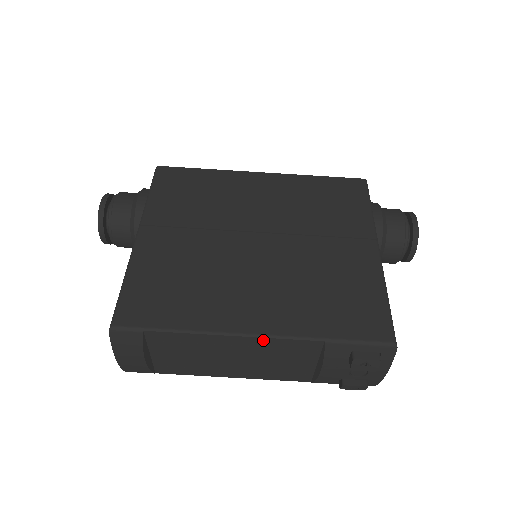
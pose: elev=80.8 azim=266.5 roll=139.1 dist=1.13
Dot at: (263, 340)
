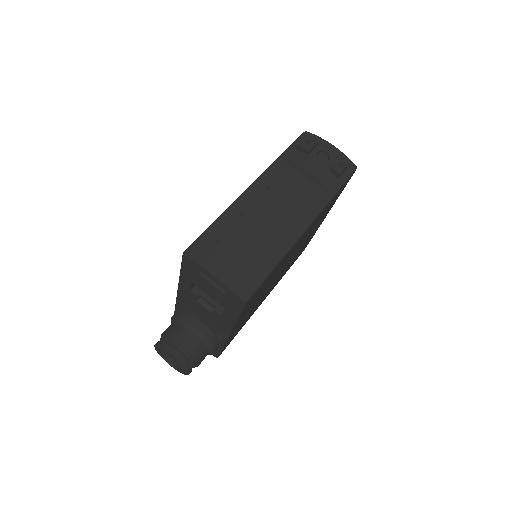
Dot at: (258, 184)
